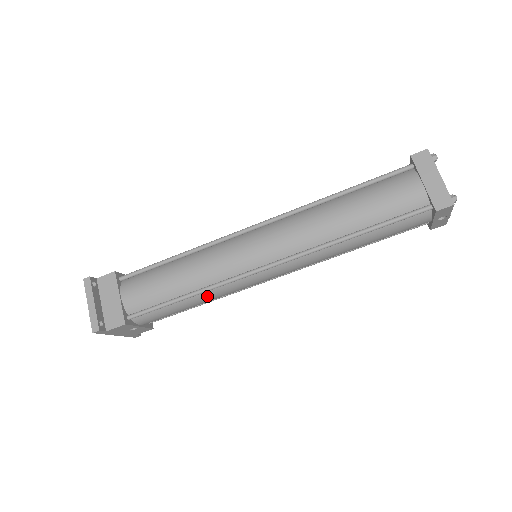
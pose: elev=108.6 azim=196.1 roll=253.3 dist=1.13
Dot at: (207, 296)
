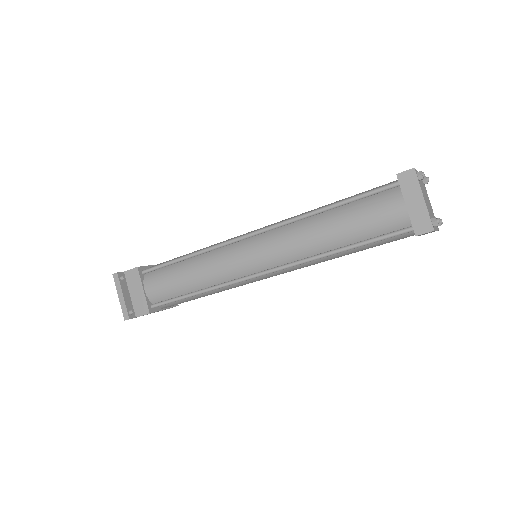
Dot at: (215, 291)
